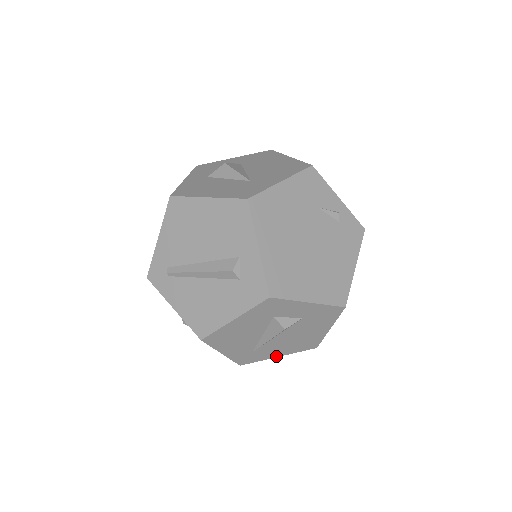
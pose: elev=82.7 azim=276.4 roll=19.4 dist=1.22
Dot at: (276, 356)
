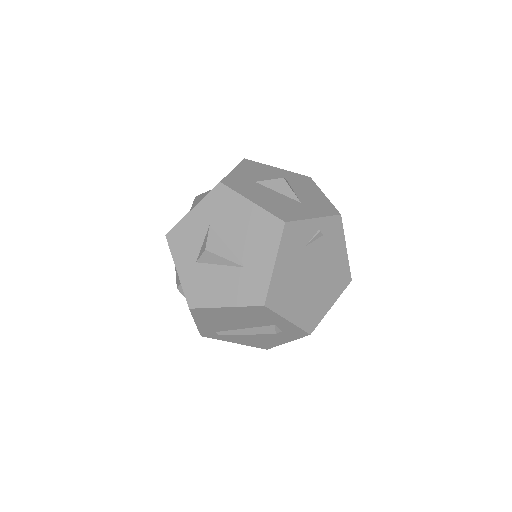
Dot at: occluded
